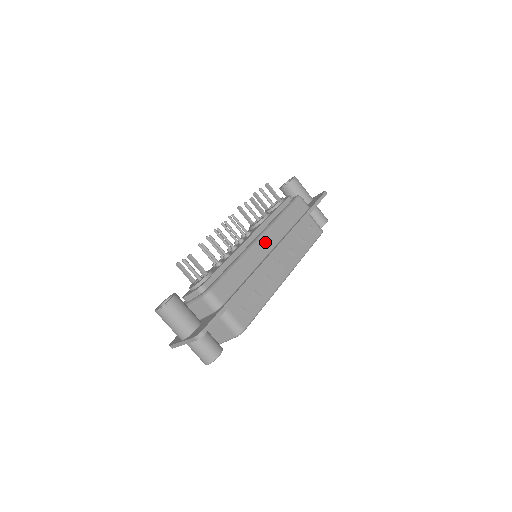
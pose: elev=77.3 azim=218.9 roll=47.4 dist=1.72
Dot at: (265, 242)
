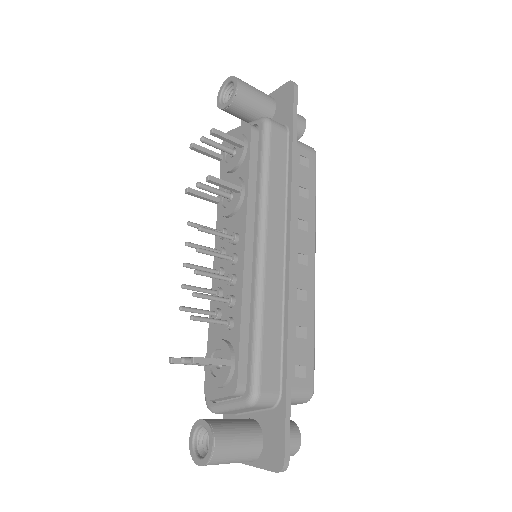
Dot at: (272, 246)
